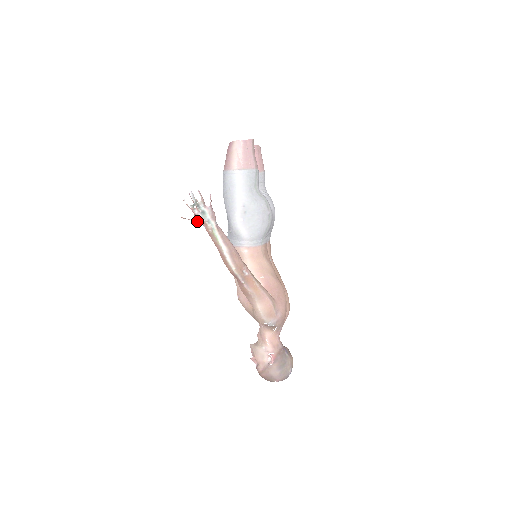
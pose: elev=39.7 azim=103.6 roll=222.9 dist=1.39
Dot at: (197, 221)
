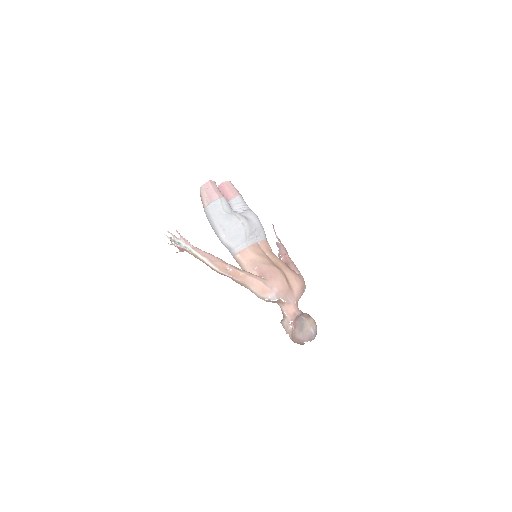
Dot at: (182, 251)
